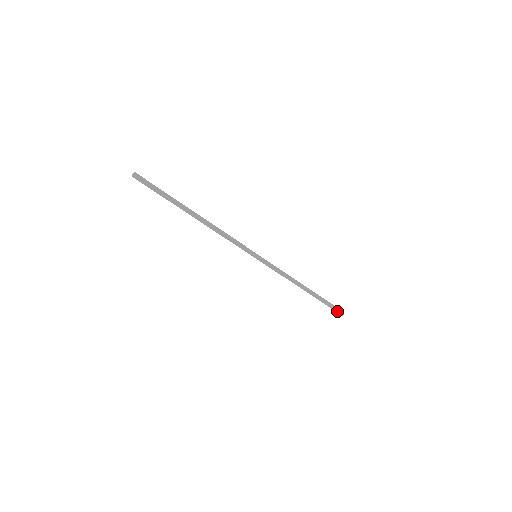
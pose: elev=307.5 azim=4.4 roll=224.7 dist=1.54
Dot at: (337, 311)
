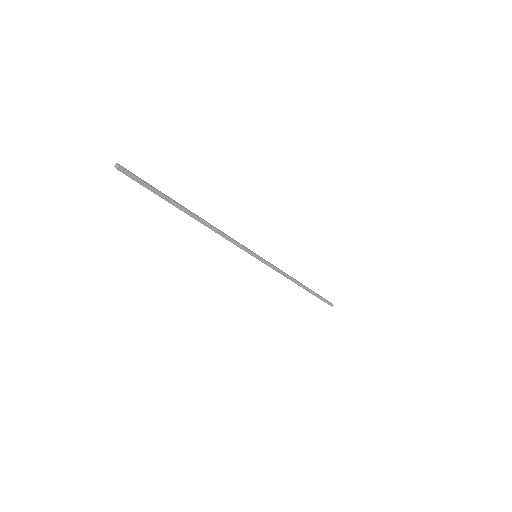
Dot at: (328, 303)
